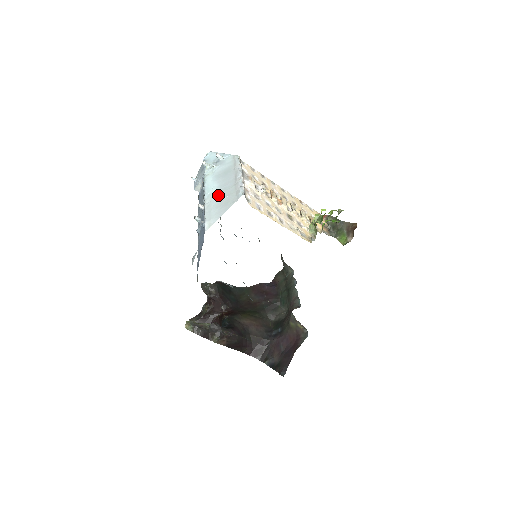
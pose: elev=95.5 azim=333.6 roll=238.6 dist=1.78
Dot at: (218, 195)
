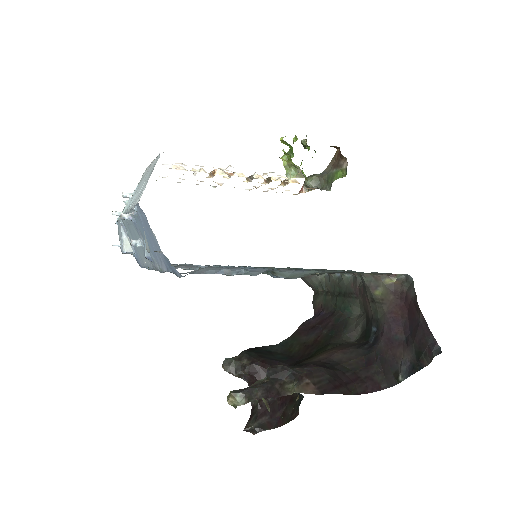
Dot at: (139, 190)
